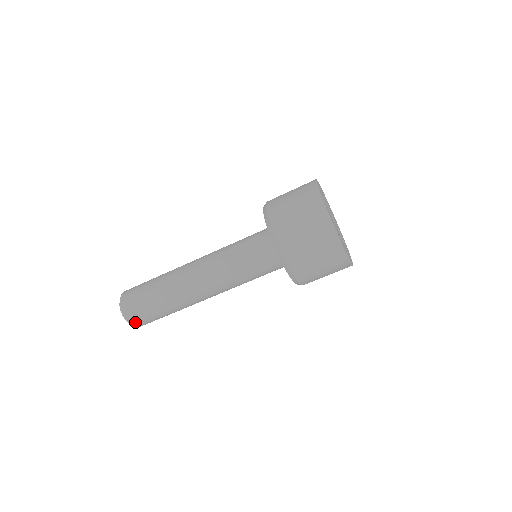
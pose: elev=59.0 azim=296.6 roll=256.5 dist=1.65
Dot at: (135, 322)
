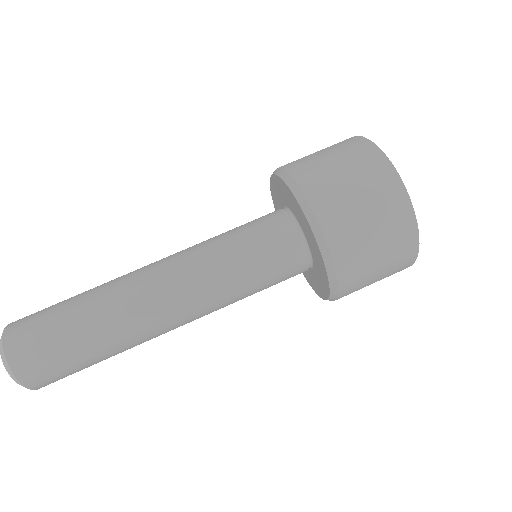
Dot at: (18, 359)
